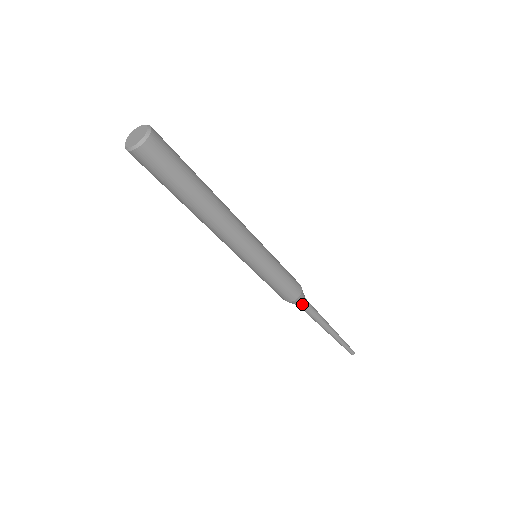
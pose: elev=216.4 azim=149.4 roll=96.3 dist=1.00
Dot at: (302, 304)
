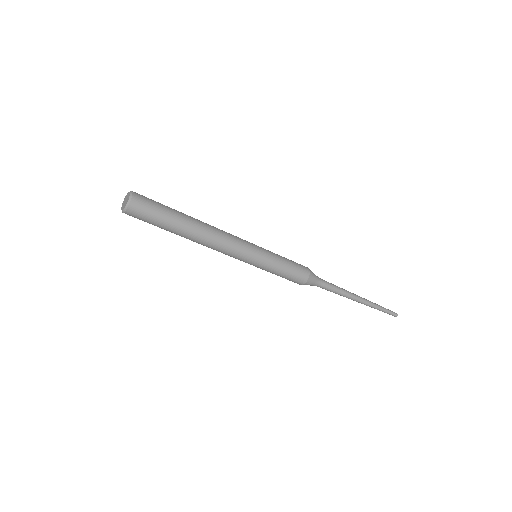
Dot at: (315, 285)
